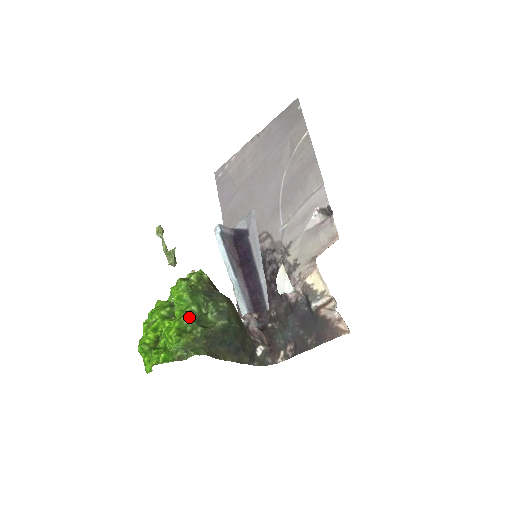
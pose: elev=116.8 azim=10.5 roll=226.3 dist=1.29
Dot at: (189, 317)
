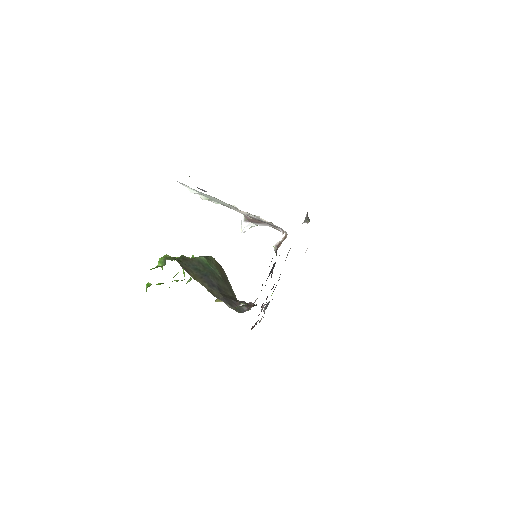
Dot at: occluded
